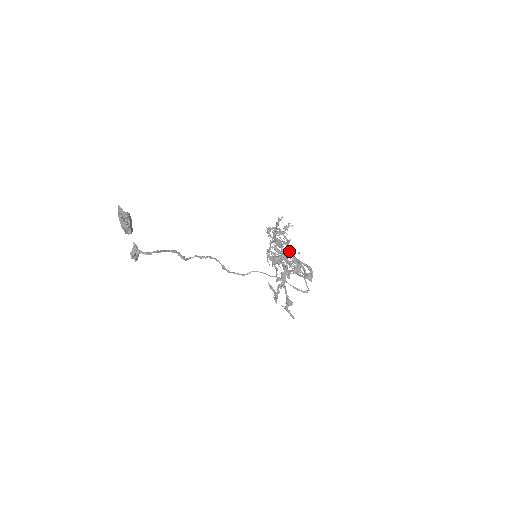
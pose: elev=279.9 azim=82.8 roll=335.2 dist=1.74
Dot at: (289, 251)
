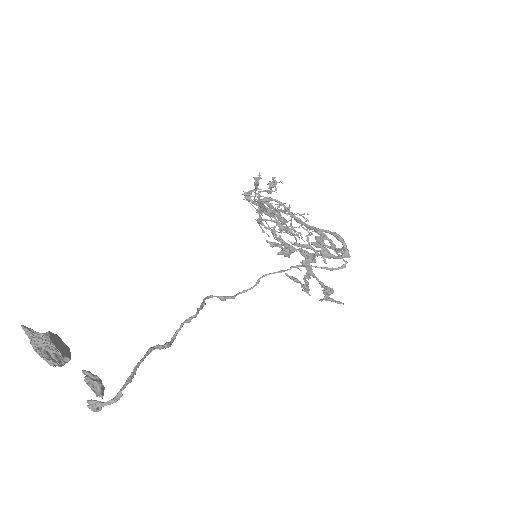
Dot at: occluded
